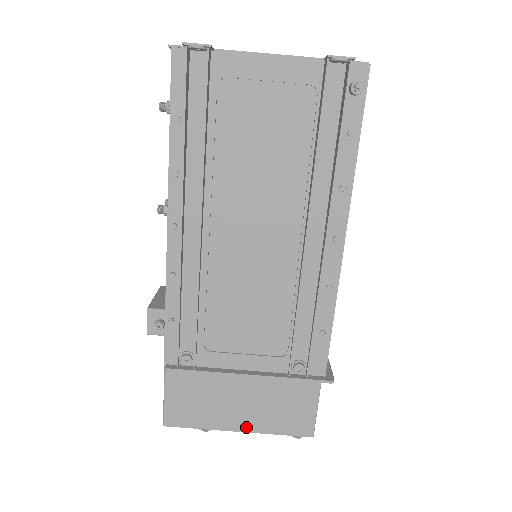
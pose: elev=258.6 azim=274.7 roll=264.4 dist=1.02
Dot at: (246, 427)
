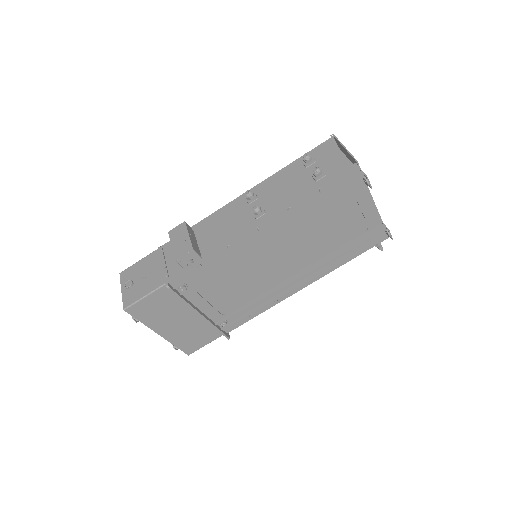
Dot at: (165, 335)
